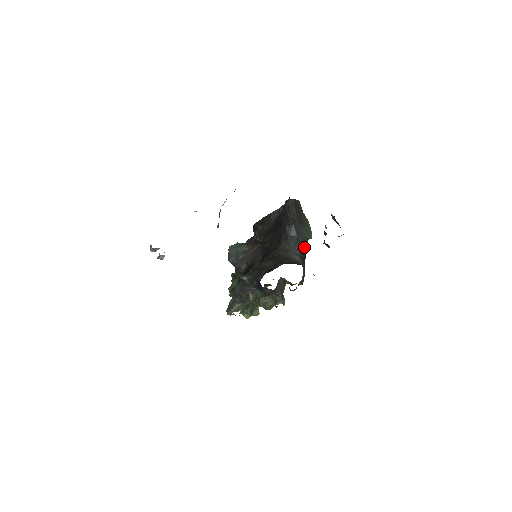
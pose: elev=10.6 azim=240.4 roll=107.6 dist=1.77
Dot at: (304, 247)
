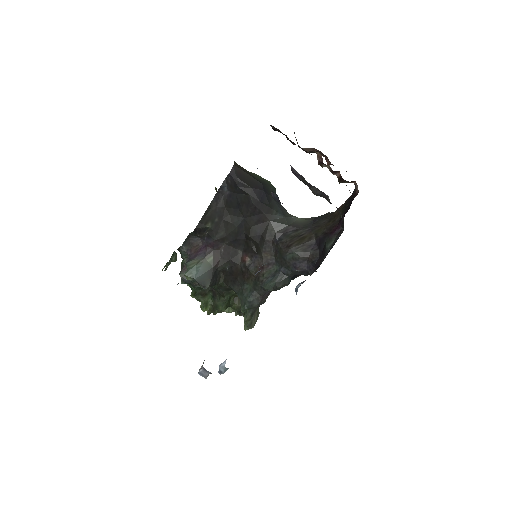
Dot at: occluded
